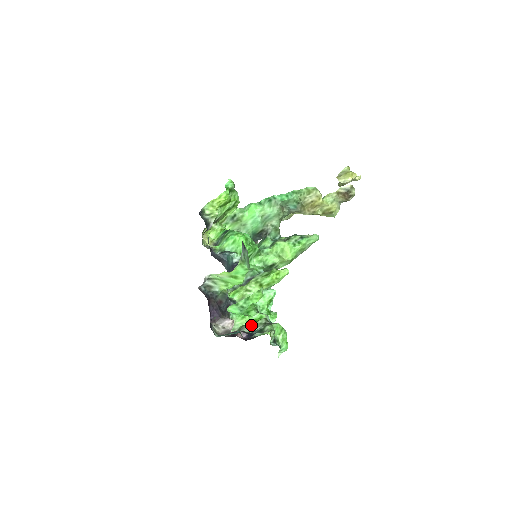
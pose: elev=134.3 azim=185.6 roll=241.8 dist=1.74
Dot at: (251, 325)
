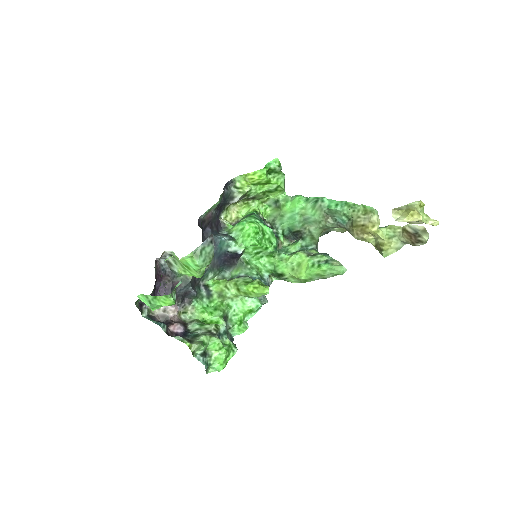
Dot at: (198, 324)
